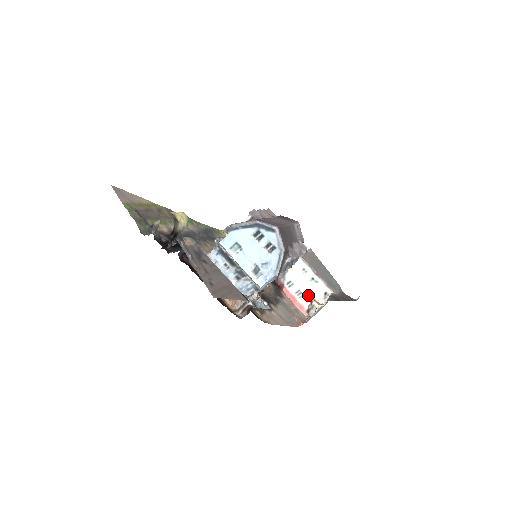
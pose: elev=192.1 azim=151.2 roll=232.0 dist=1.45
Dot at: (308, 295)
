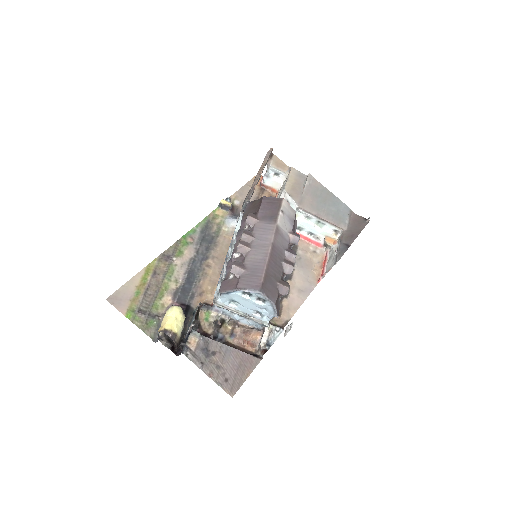
Dot at: (320, 235)
